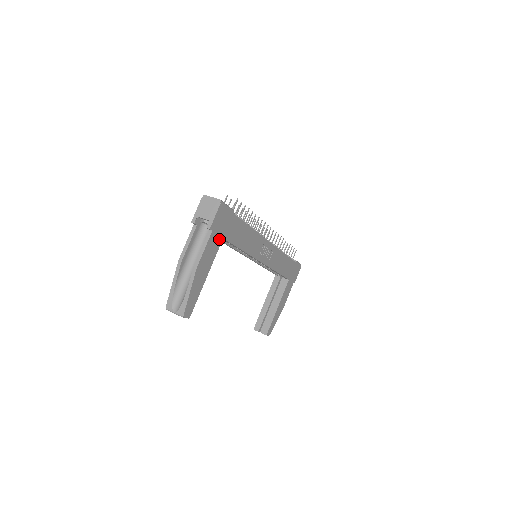
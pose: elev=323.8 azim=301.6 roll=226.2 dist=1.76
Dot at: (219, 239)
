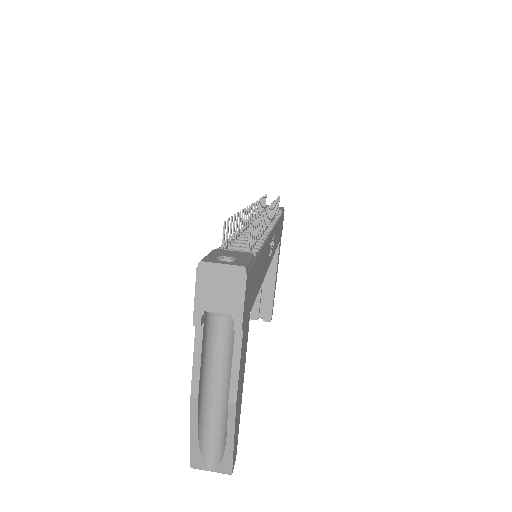
Dot at: (247, 321)
